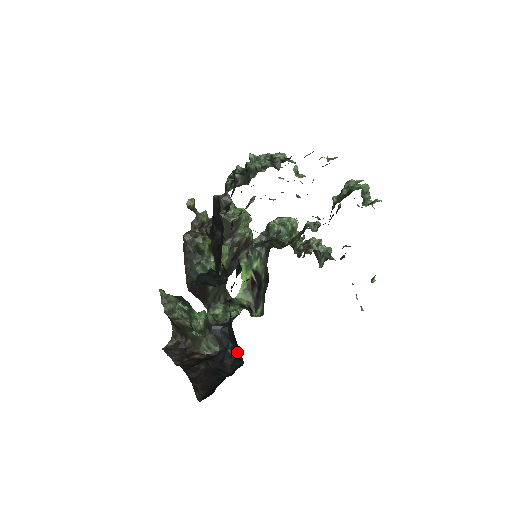
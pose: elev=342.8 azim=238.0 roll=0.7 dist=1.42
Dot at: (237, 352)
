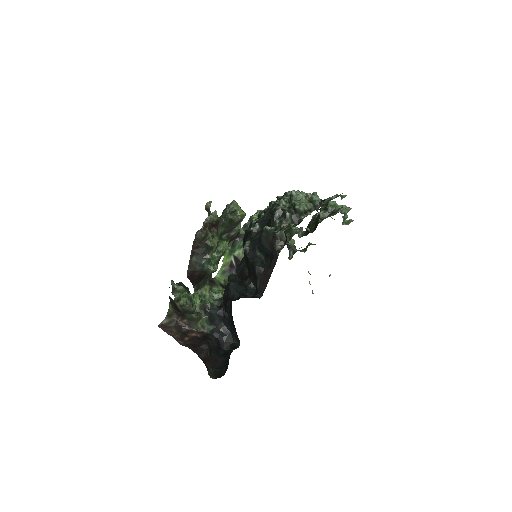
Dot at: (230, 332)
